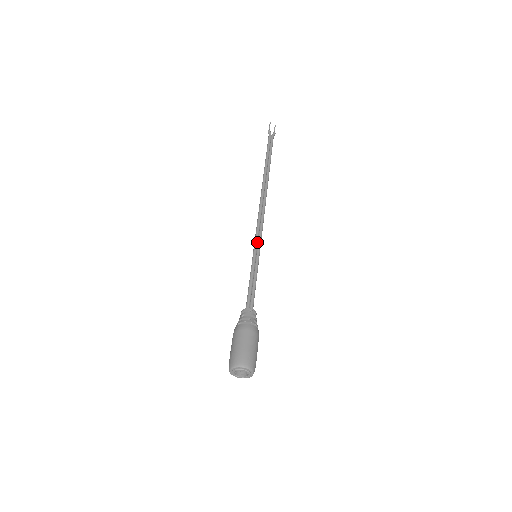
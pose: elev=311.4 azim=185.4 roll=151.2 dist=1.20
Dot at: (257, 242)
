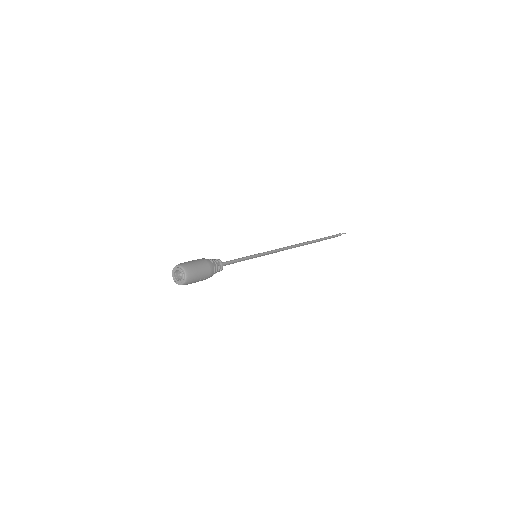
Dot at: occluded
